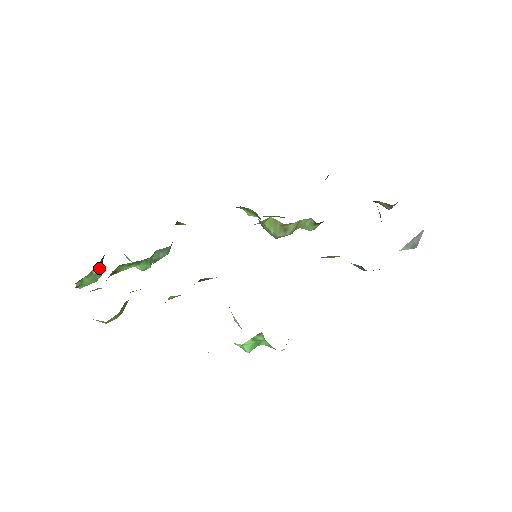
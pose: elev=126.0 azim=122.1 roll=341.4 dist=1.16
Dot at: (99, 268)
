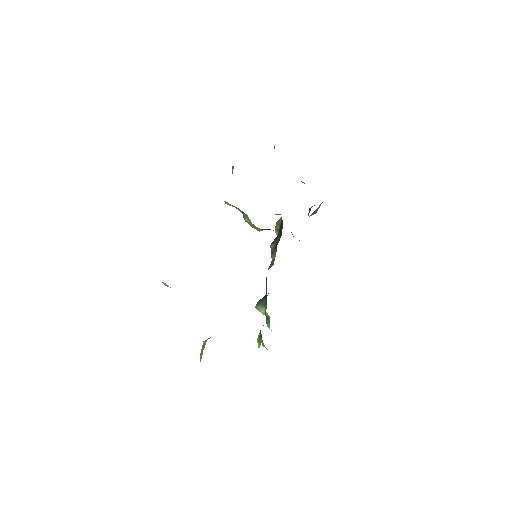
Dot at: occluded
